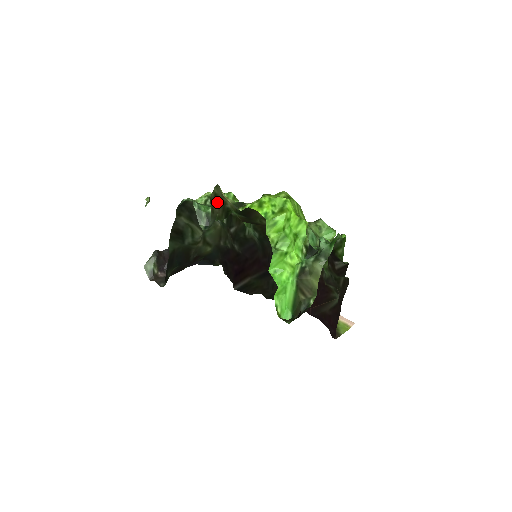
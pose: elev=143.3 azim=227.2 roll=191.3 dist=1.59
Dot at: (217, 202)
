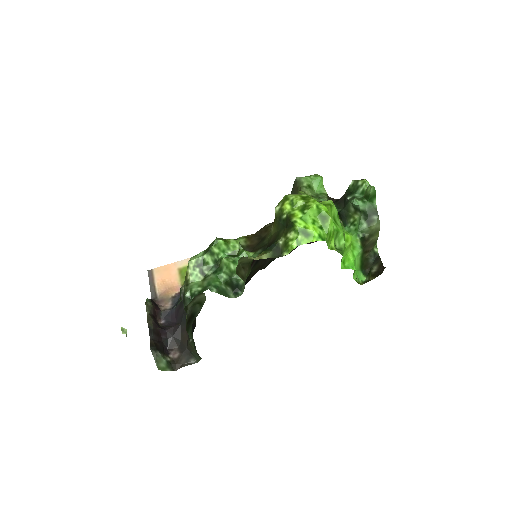
Dot at: (240, 267)
